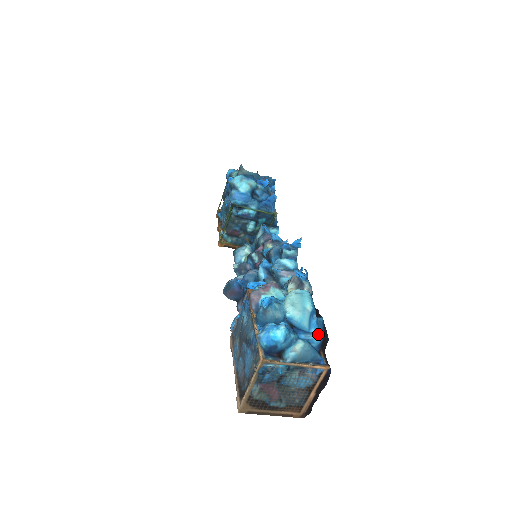
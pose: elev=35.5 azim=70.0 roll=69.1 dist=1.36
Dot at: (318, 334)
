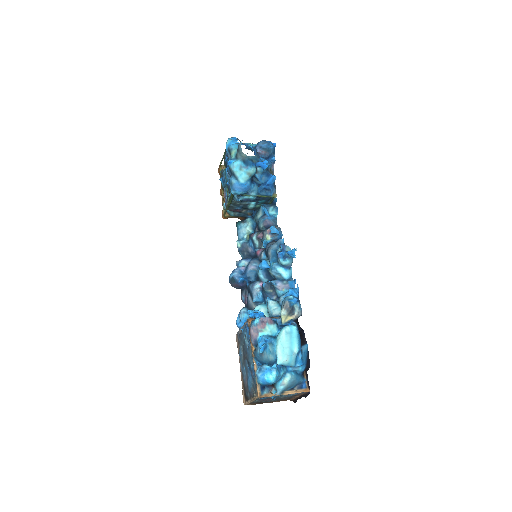
Dot at: (302, 366)
